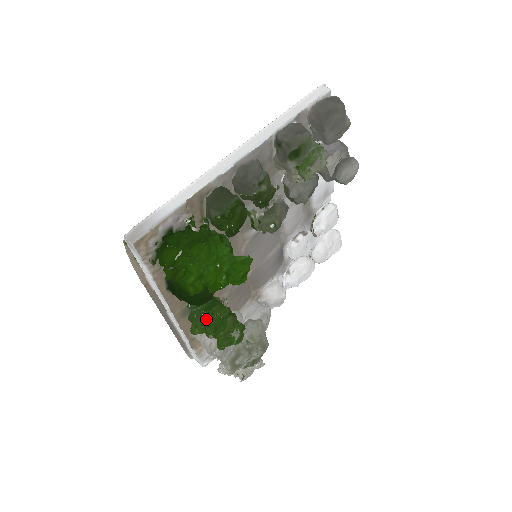
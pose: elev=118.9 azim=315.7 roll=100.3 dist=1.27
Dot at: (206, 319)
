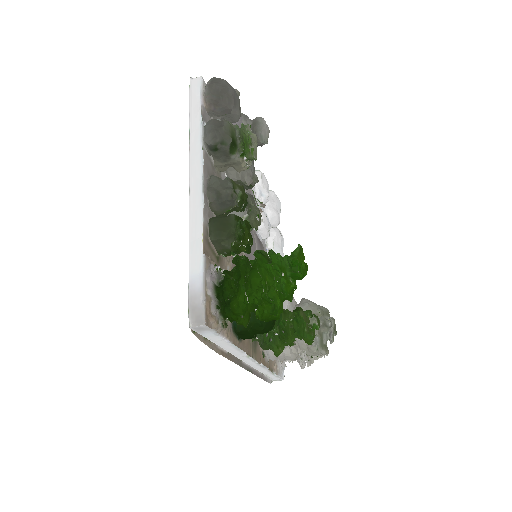
Dot at: (283, 333)
